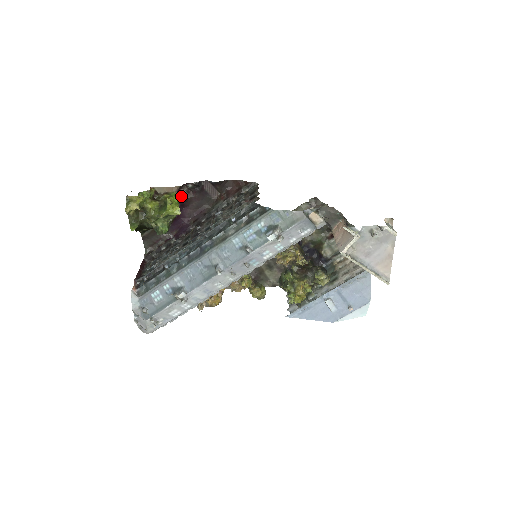
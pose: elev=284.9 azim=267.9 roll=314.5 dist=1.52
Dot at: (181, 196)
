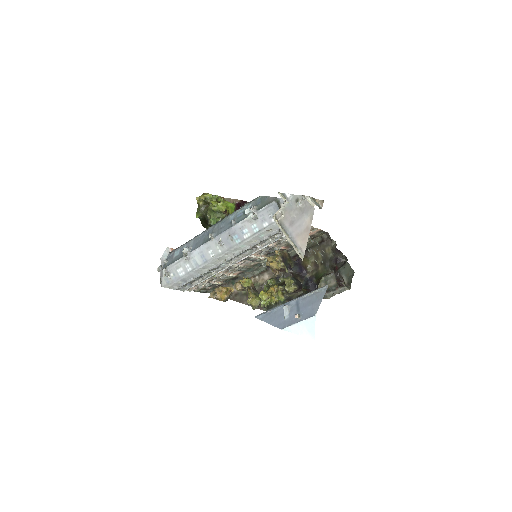
Dot at: occluded
